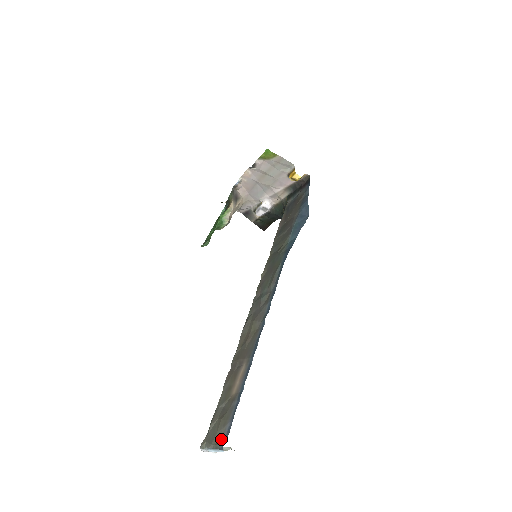
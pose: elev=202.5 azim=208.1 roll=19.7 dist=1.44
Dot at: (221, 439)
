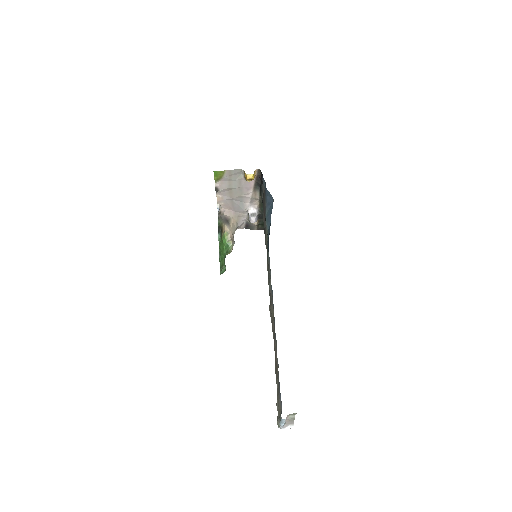
Dot at: (280, 411)
